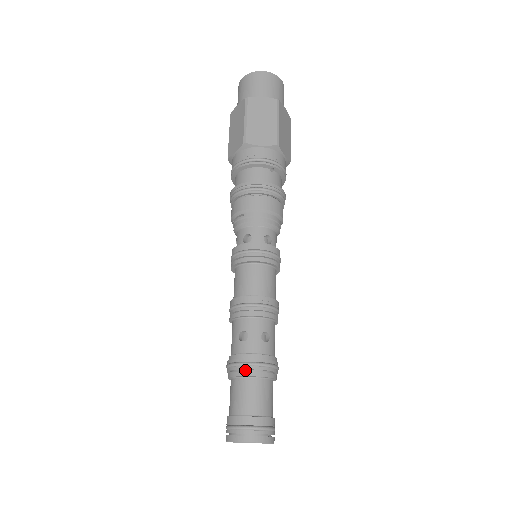
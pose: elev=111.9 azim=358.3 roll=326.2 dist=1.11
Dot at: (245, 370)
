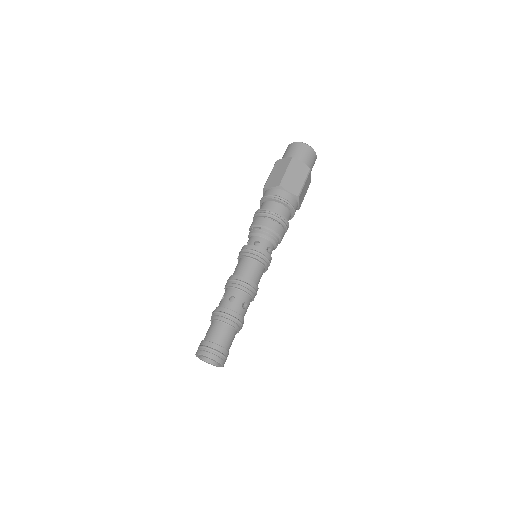
Dot at: (226, 318)
